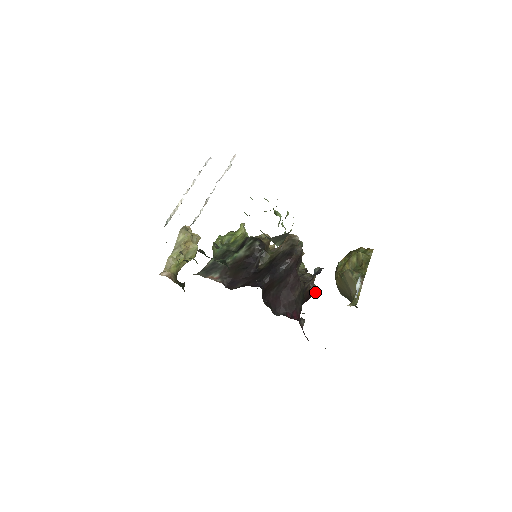
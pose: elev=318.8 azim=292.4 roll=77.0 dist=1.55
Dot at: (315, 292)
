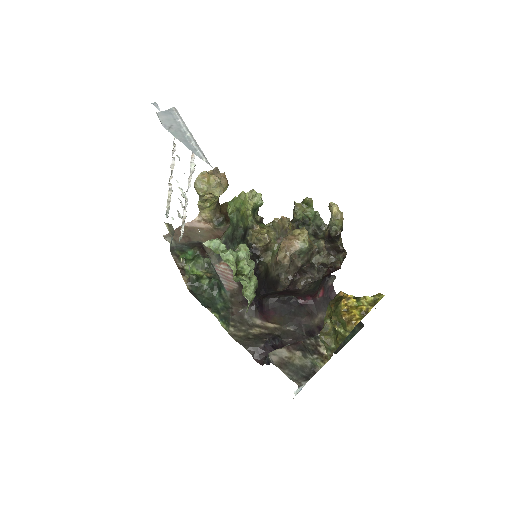
Dot at: occluded
